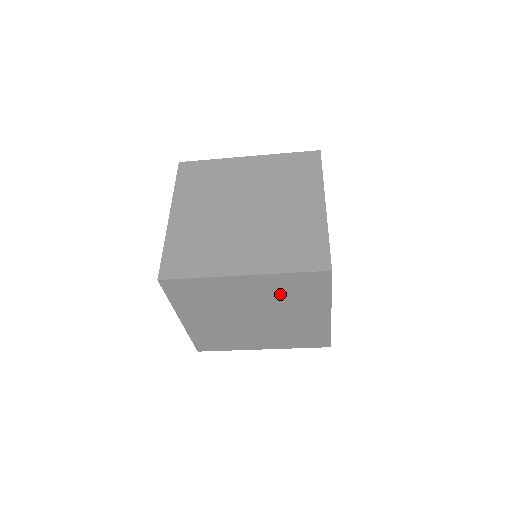
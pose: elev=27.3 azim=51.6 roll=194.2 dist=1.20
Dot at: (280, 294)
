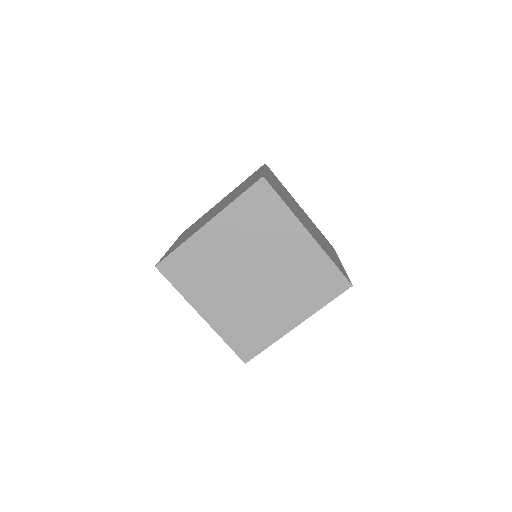
Dot at: (249, 230)
